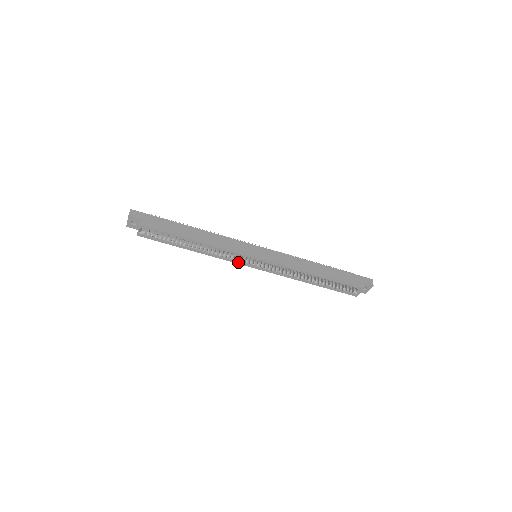
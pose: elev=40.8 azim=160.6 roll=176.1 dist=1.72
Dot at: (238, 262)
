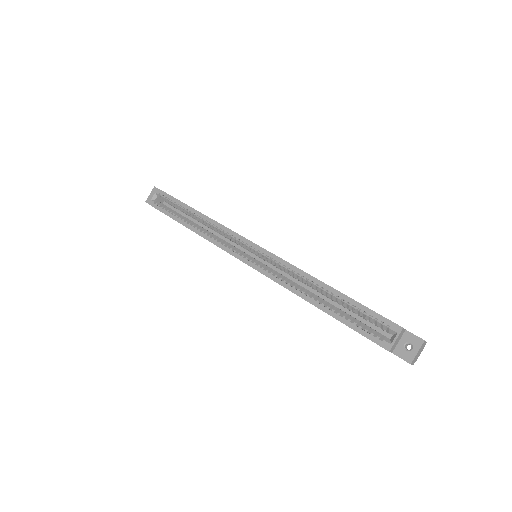
Dot at: (230, 251)
